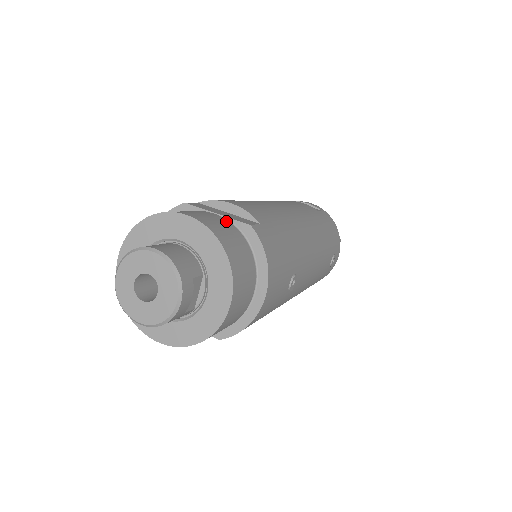
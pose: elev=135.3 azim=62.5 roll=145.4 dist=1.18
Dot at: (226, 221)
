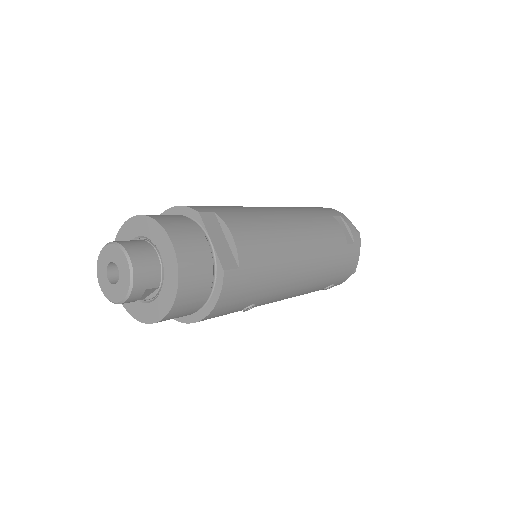
Dot at: (209, 255)
